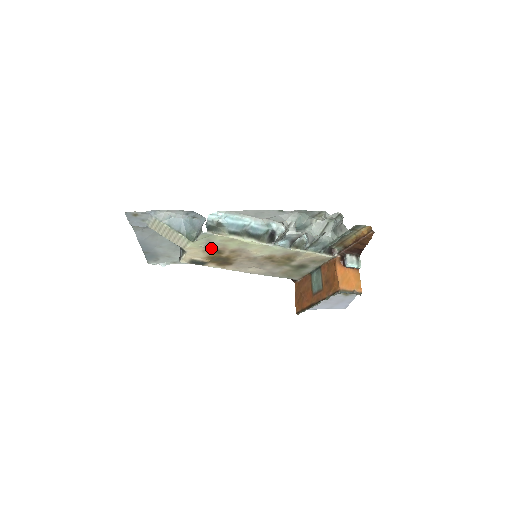
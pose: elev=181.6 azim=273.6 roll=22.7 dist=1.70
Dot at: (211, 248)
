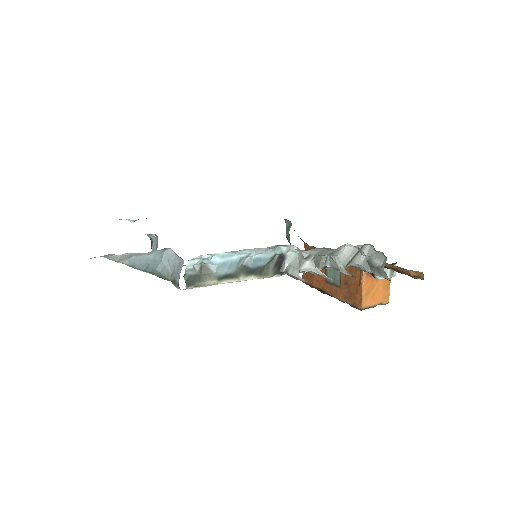
Dot at: occluded
